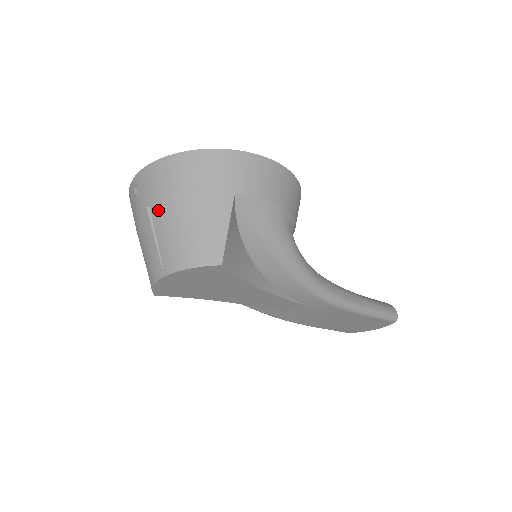
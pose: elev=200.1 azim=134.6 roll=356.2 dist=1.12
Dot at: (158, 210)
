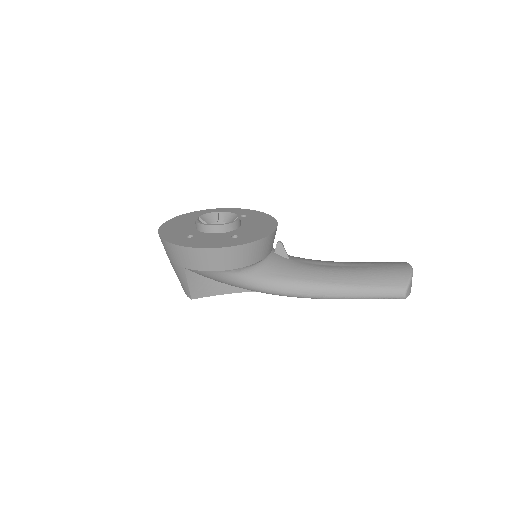
Dot at: occluded
